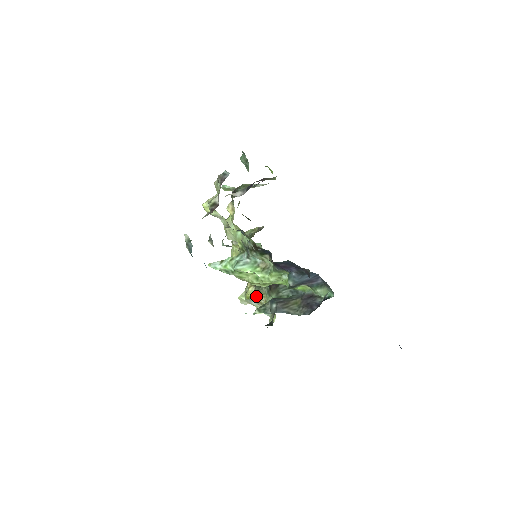
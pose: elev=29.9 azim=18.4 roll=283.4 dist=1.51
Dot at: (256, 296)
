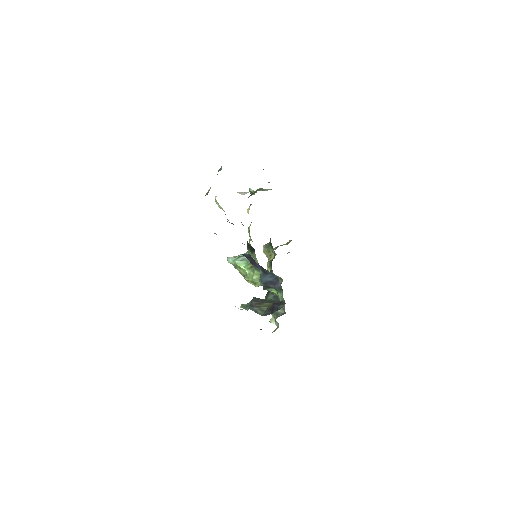
Dot at: occluded
